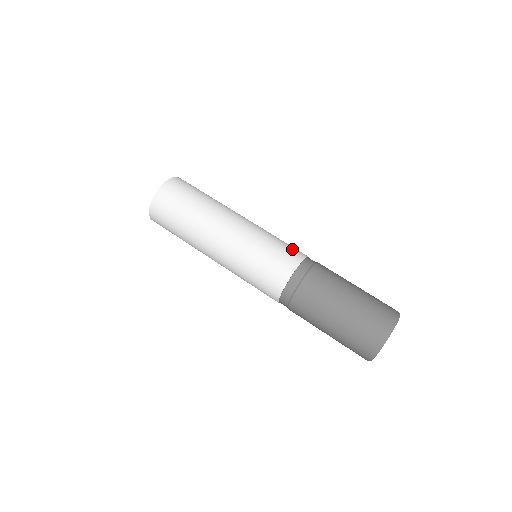
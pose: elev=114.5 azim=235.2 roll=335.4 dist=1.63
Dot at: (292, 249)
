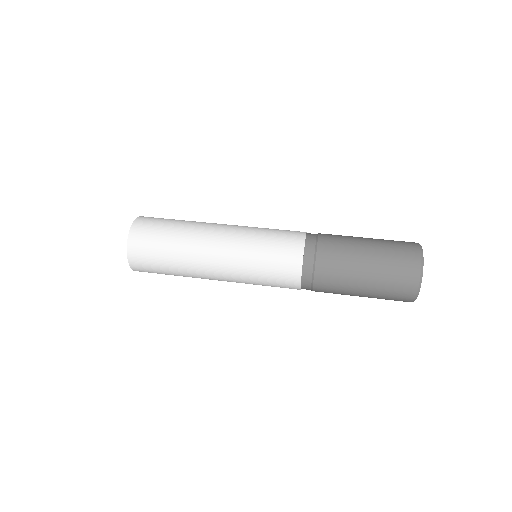
Dot at: (288, 235)
